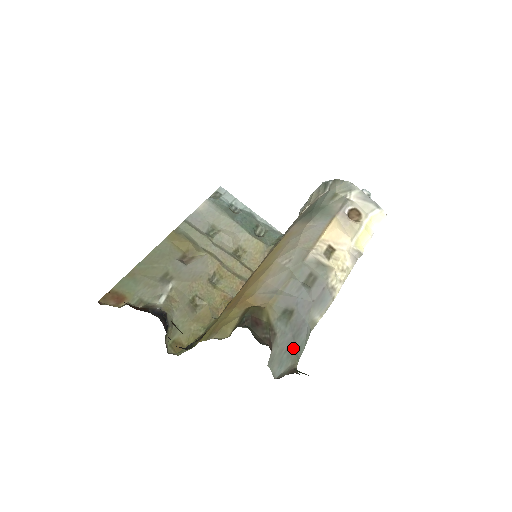
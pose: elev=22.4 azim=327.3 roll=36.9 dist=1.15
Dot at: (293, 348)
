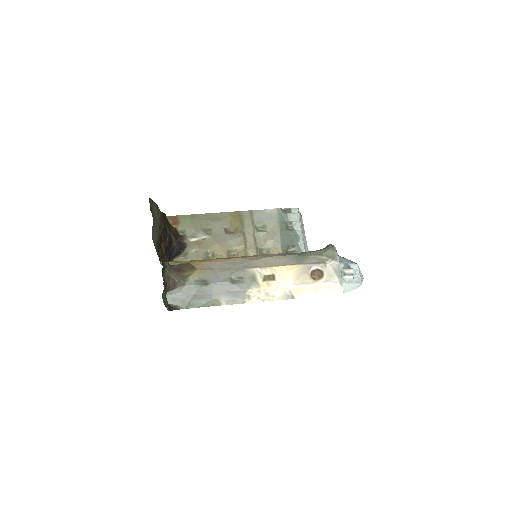
Dot at: (189, 300)
